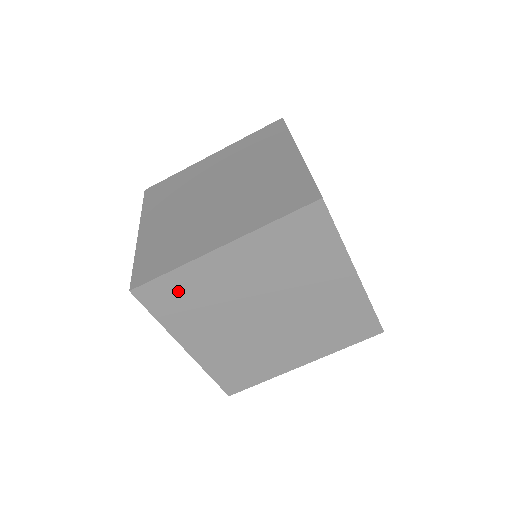
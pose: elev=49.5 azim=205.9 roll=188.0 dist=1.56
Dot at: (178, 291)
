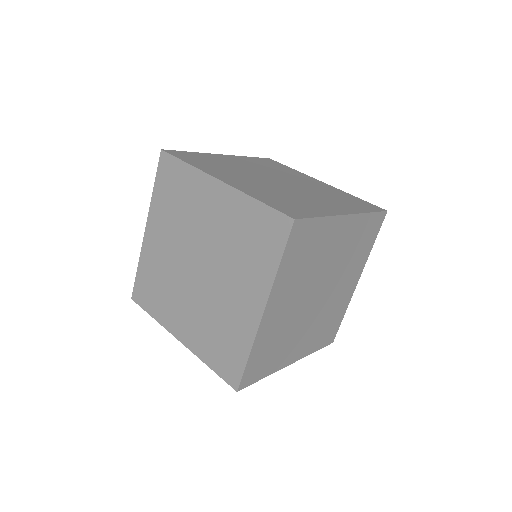
Dot at: occluded
